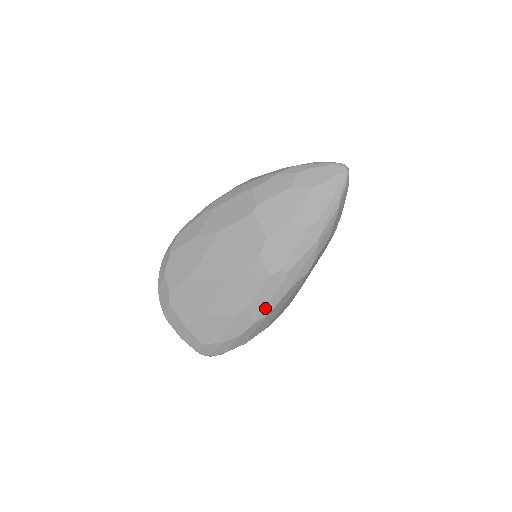
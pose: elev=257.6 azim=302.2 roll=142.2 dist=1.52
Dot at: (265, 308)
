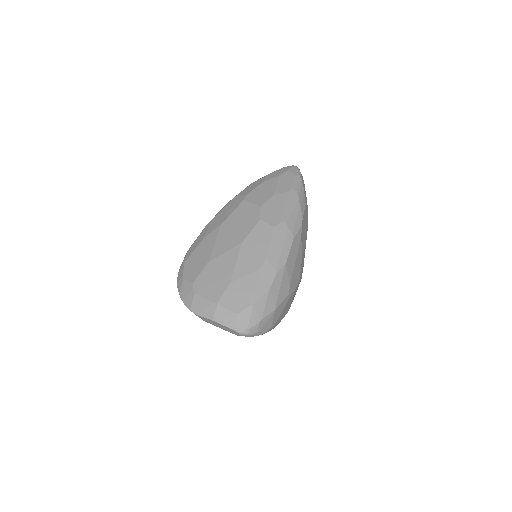
Dot at: (280, 257)
